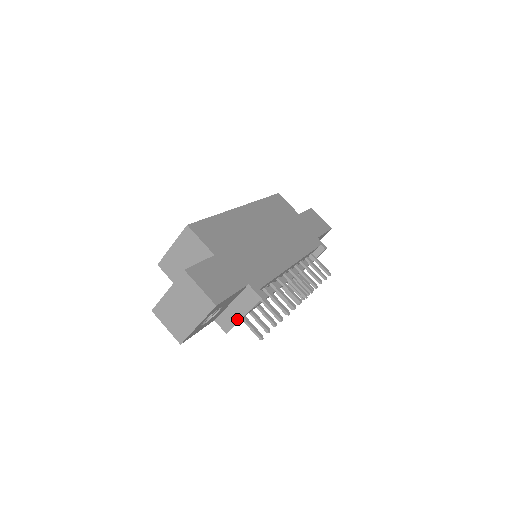
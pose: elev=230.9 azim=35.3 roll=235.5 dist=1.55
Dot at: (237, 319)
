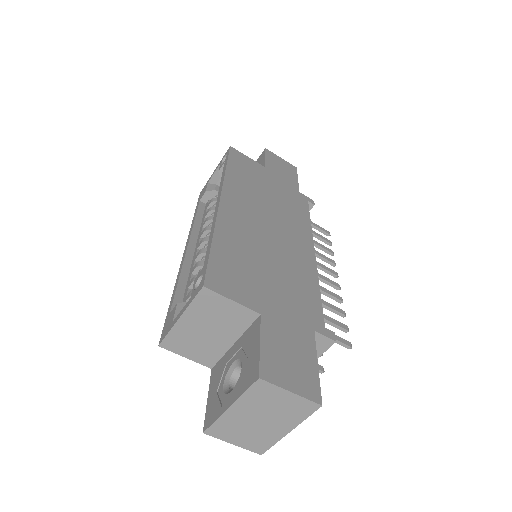
Dot at: occluded
